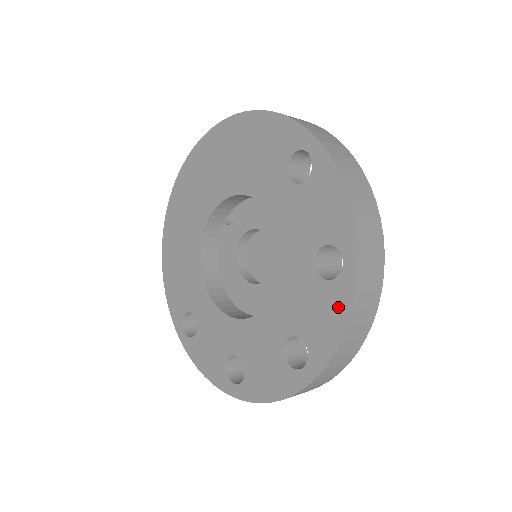
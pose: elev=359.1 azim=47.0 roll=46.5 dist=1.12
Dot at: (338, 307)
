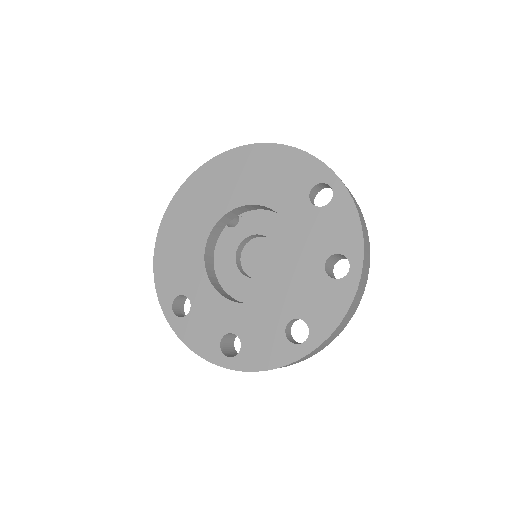
Dot at: (341, 299)
